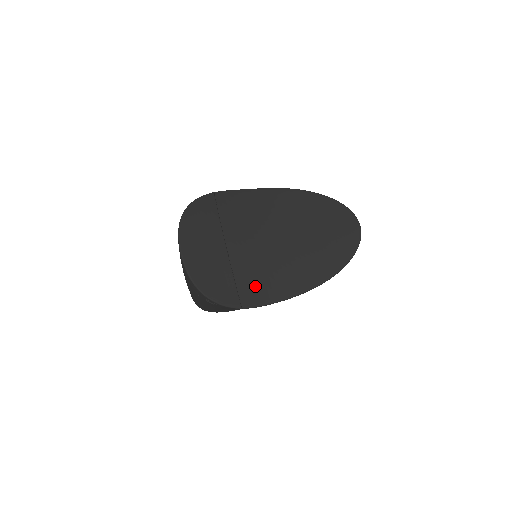
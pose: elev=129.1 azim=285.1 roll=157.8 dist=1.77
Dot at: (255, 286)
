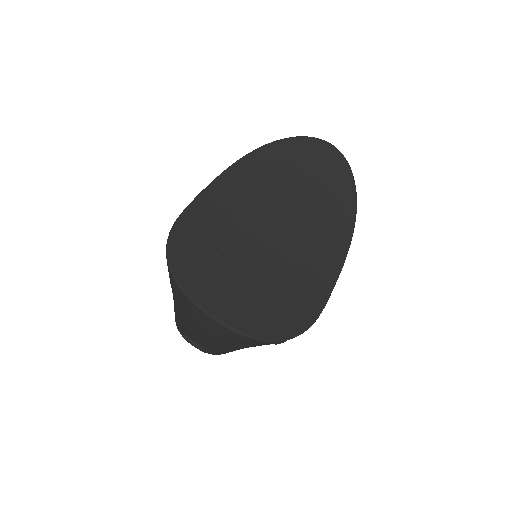
Dot at: (306, 286)
